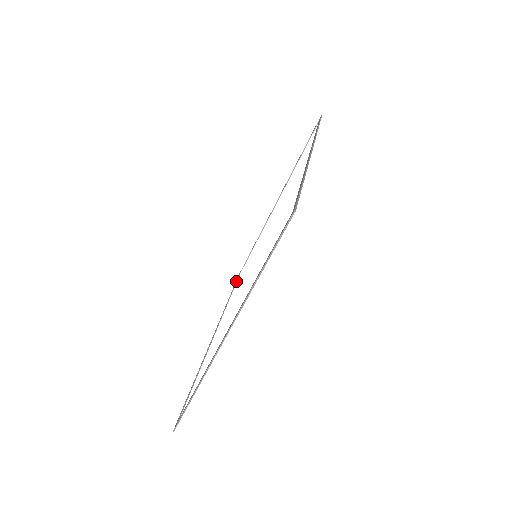
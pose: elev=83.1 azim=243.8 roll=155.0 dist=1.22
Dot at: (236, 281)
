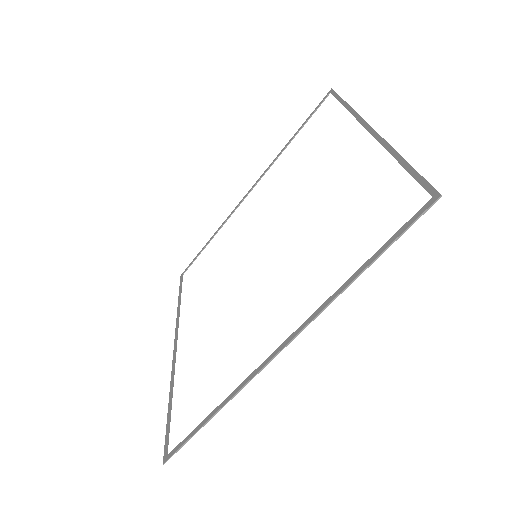
Dot at: (316, 109)
